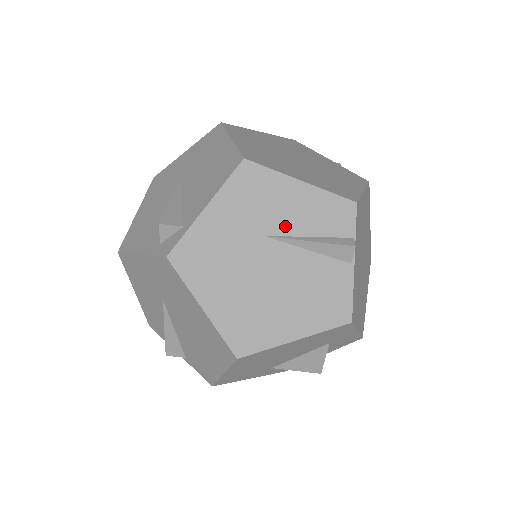
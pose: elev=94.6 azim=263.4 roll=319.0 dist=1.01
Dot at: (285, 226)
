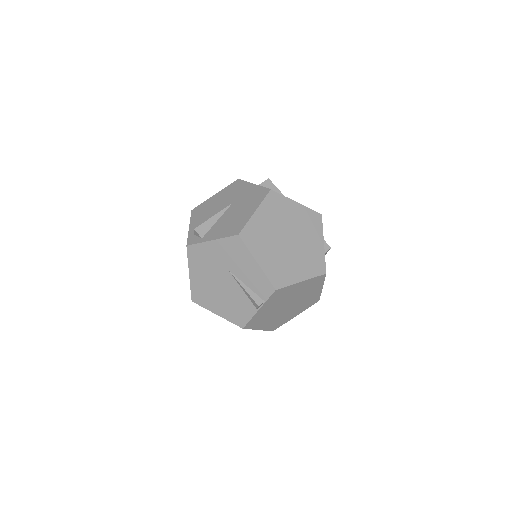
Dot at: (239, 273)
